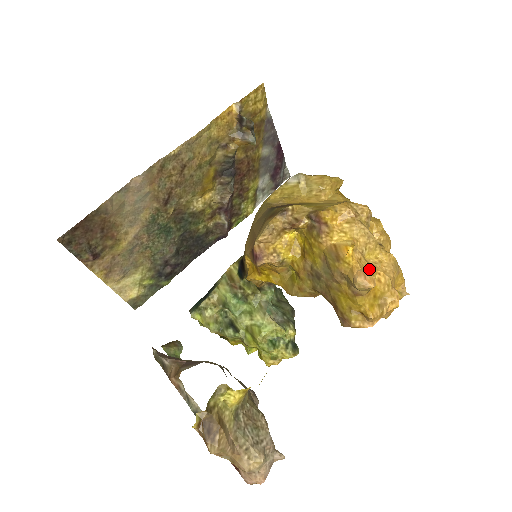
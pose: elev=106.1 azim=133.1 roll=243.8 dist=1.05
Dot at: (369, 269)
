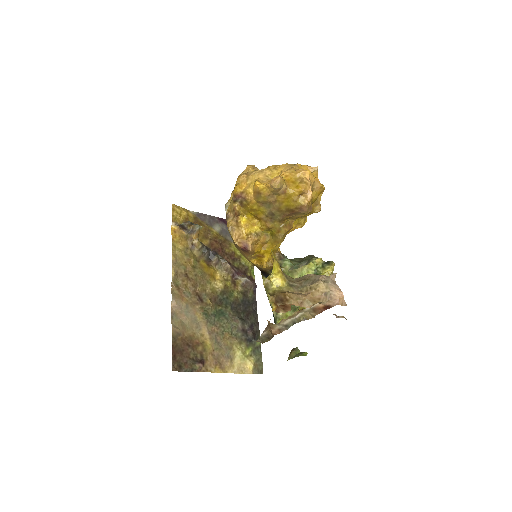
Dot at: occluded
